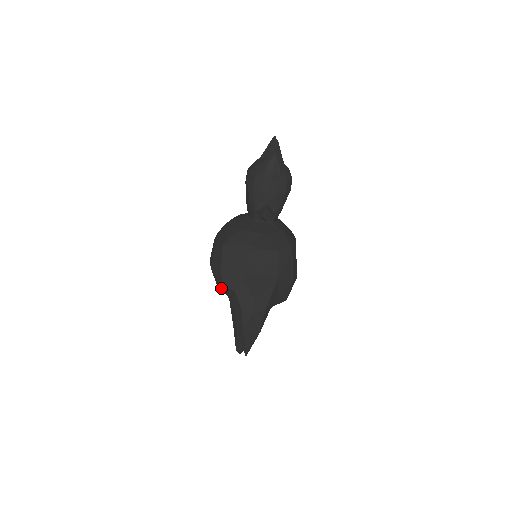
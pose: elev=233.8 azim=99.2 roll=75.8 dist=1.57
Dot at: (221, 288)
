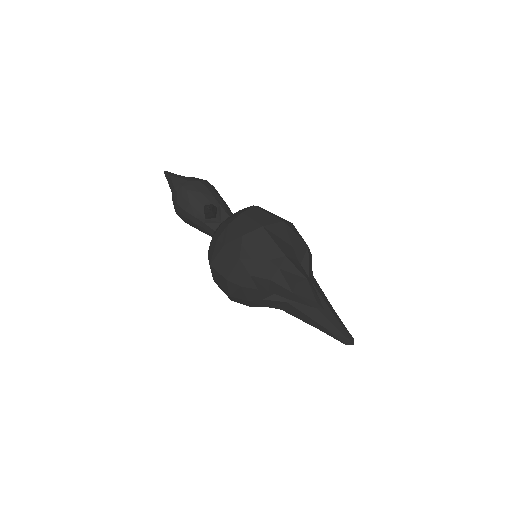
Dot at: (250, 297)
